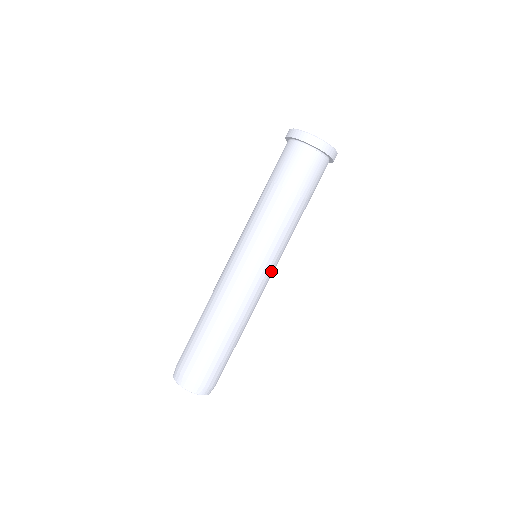
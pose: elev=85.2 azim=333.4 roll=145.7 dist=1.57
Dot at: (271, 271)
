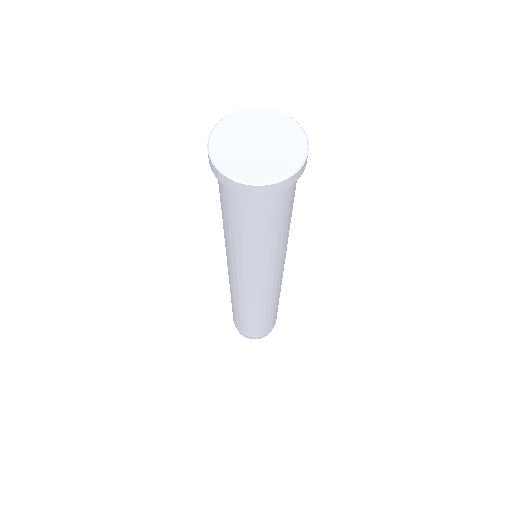
Dot at: (270, 282)
